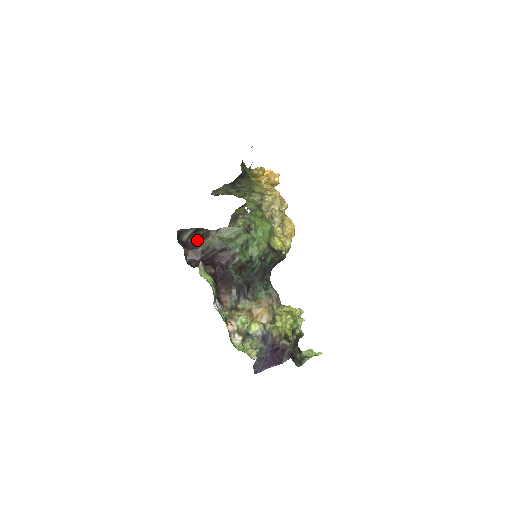
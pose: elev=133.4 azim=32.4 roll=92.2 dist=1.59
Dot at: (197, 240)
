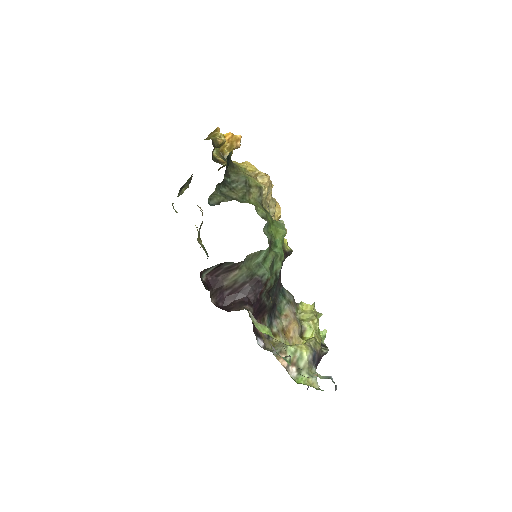
Dot at: (219, 275)
